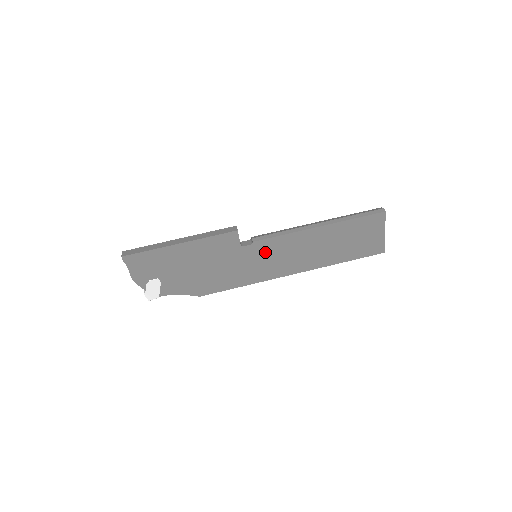
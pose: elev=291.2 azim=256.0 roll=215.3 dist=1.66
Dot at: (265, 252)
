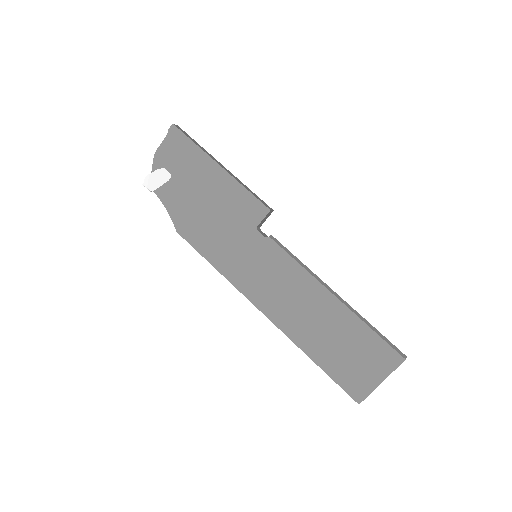
Dot at: (267, 259)
